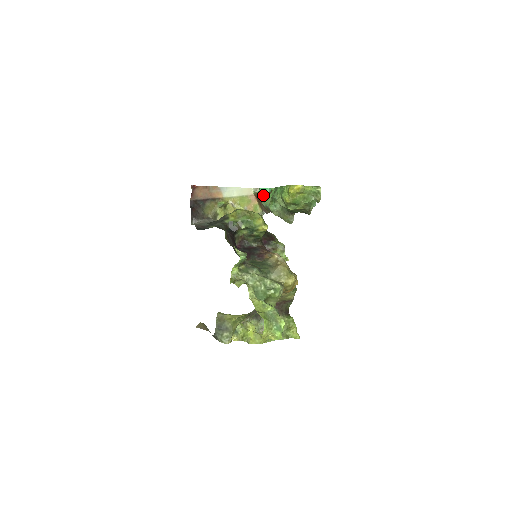
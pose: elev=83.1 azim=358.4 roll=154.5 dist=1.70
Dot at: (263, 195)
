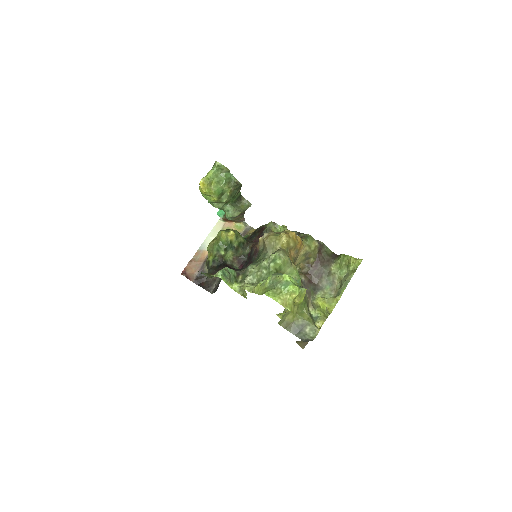
Dot at: (224, 215)
